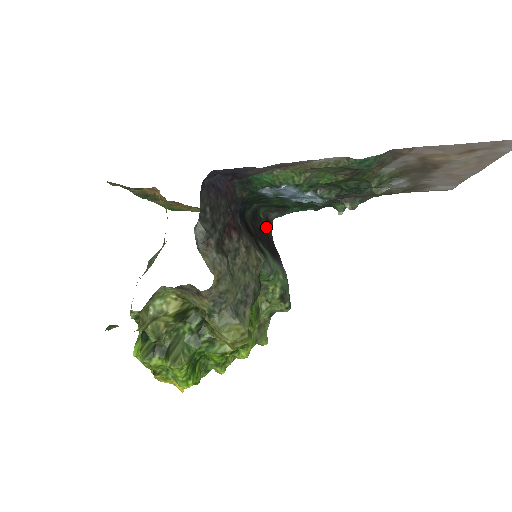
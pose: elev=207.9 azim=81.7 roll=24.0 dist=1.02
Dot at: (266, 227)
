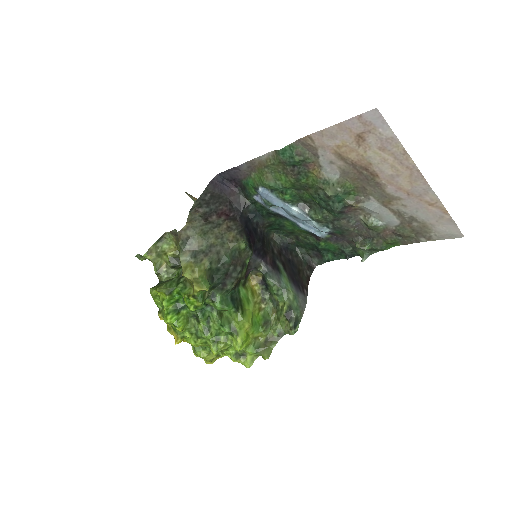
Dot at: (302, 266)
